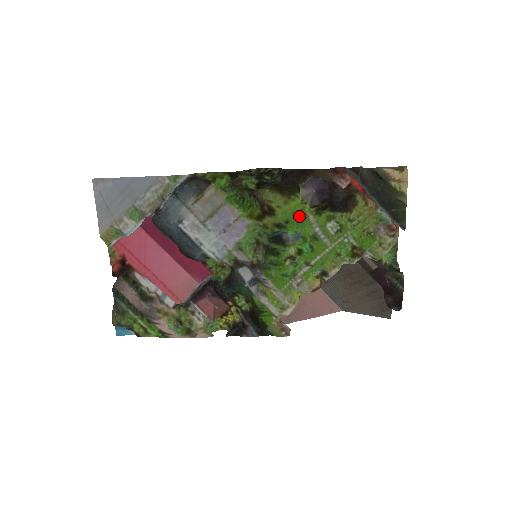
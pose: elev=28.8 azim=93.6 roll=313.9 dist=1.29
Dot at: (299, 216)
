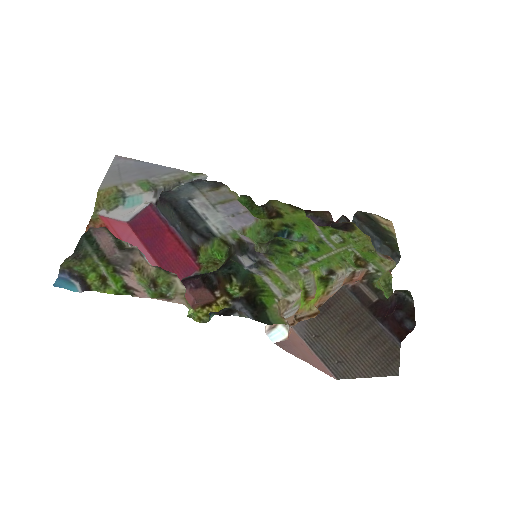
Dot at: (305, 223)
